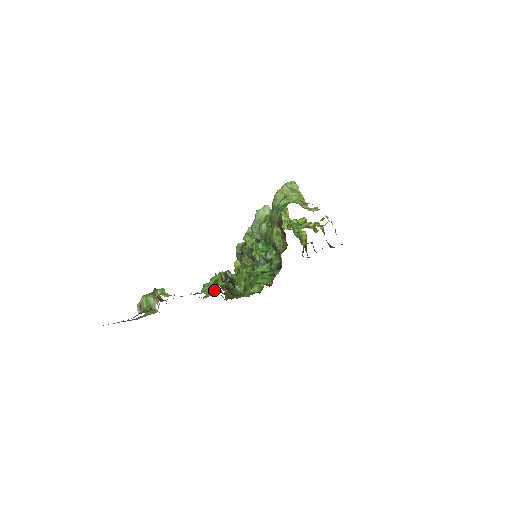
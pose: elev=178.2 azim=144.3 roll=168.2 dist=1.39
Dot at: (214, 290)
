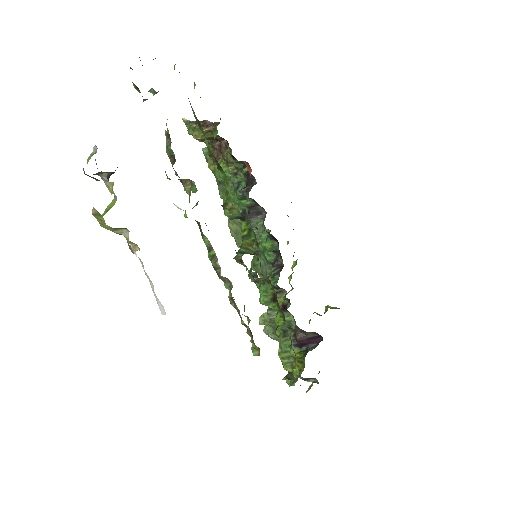
Dot at: occluded
